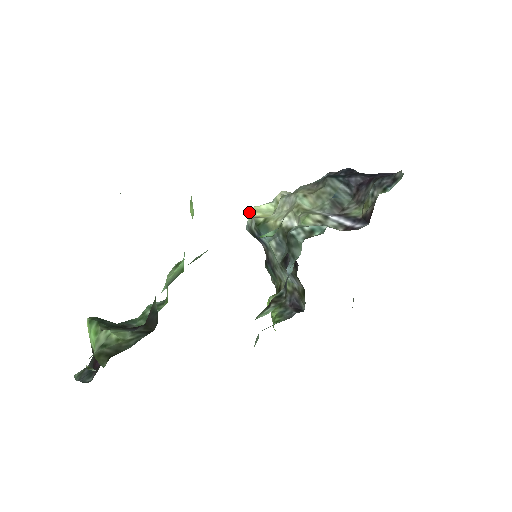
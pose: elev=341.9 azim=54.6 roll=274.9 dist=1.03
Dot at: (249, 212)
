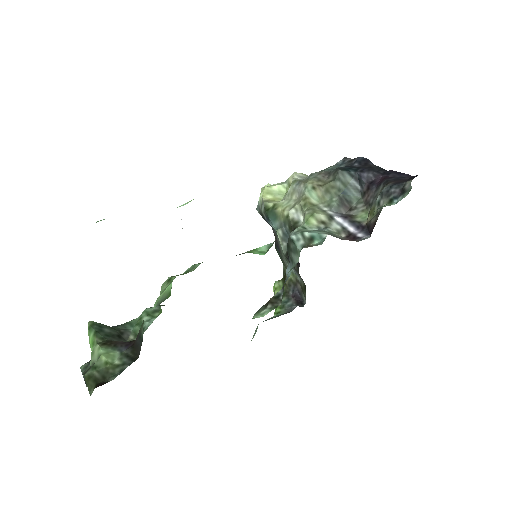
Dot at: (261, 192)
